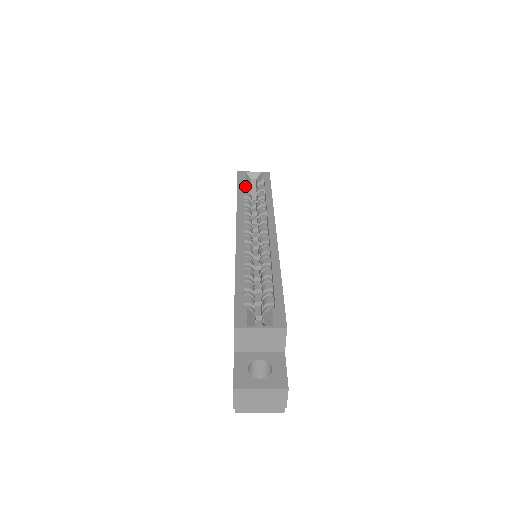
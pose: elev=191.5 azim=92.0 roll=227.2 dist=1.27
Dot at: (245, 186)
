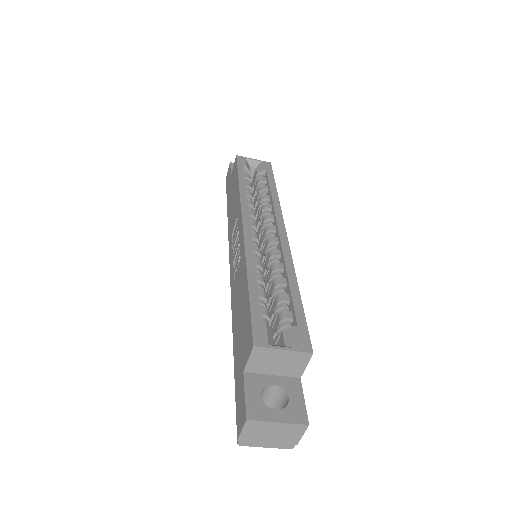
Dot at: (245, 174)
